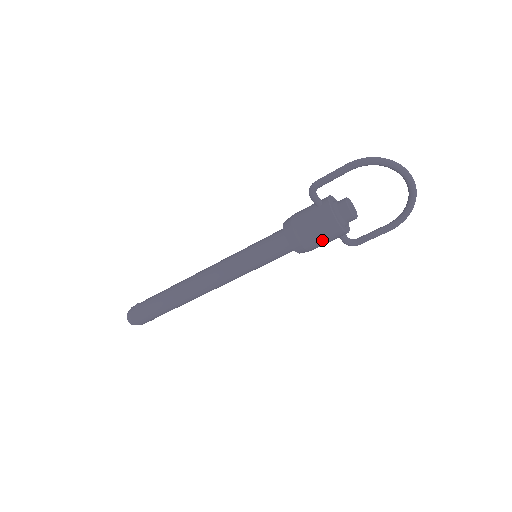
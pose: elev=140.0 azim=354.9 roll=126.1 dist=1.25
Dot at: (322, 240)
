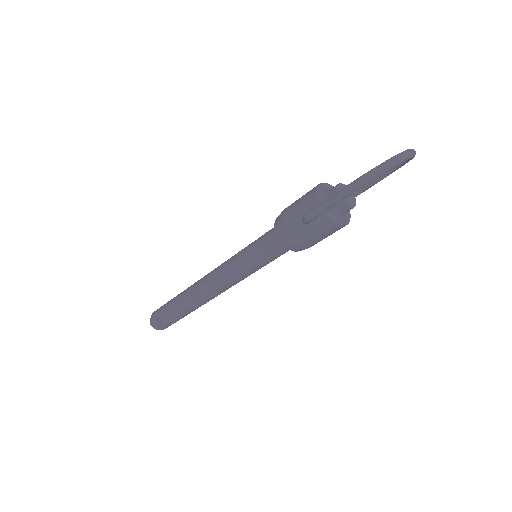
Dot at: occluded
